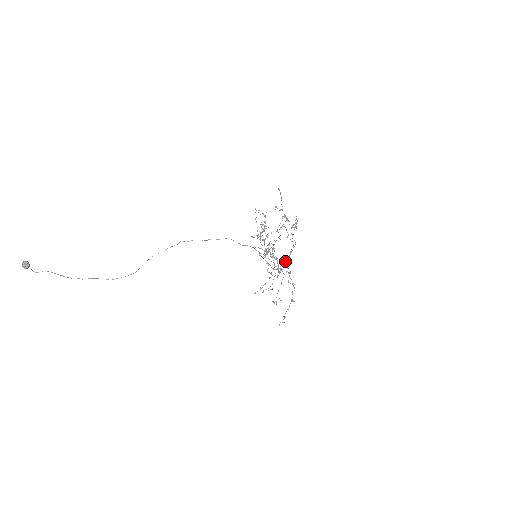
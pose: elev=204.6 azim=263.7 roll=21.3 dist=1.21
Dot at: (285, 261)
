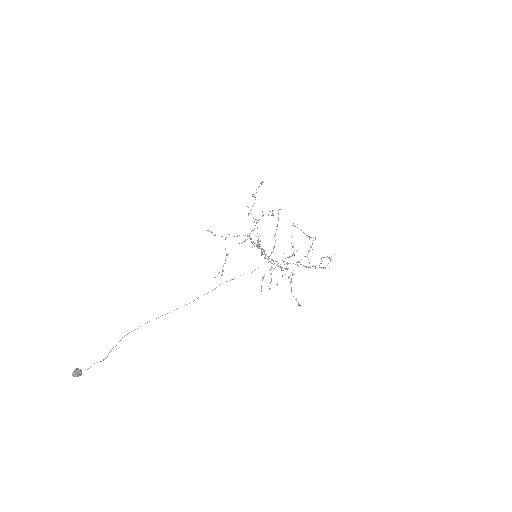
Dot at: (247, 236)
